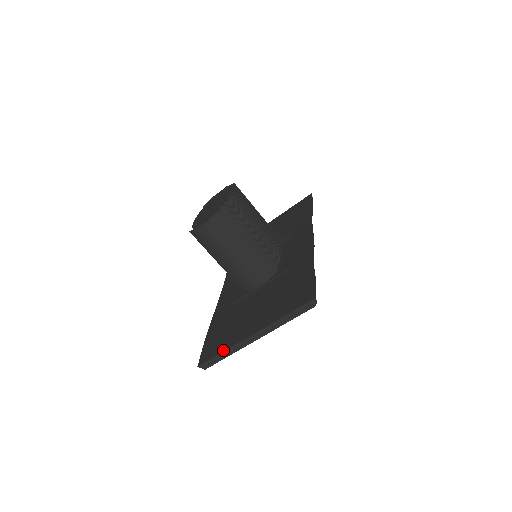
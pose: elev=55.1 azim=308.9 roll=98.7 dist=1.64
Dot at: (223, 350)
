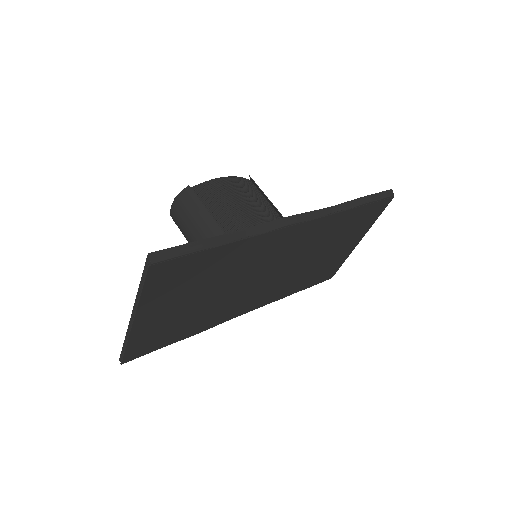
Dot at: (126, 339)
